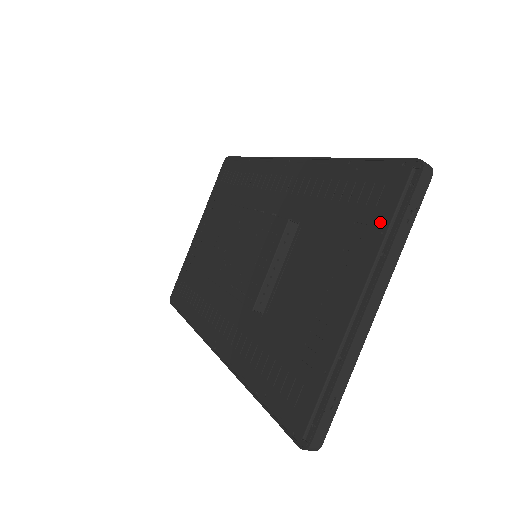
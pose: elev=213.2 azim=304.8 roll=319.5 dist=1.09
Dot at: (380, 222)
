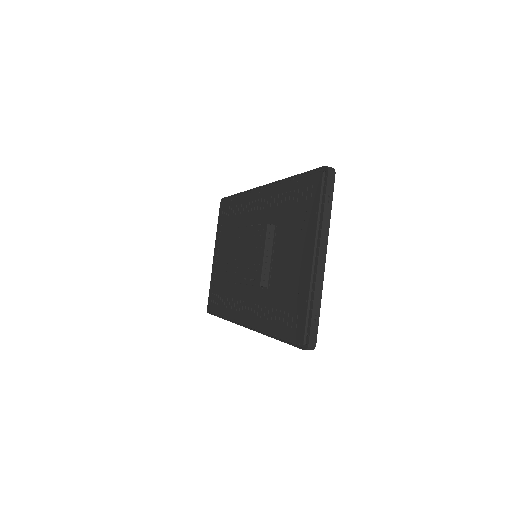
Dot at: (314, 207)
